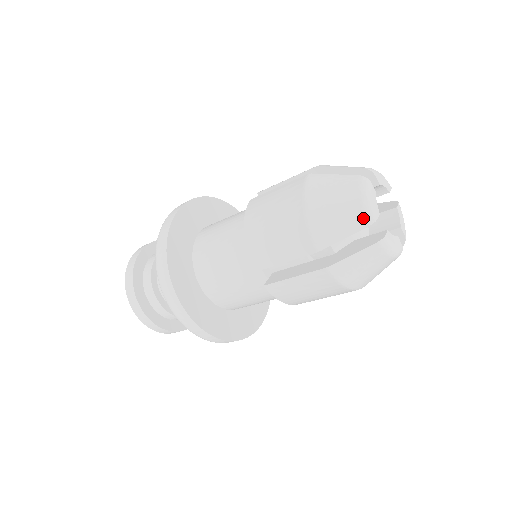
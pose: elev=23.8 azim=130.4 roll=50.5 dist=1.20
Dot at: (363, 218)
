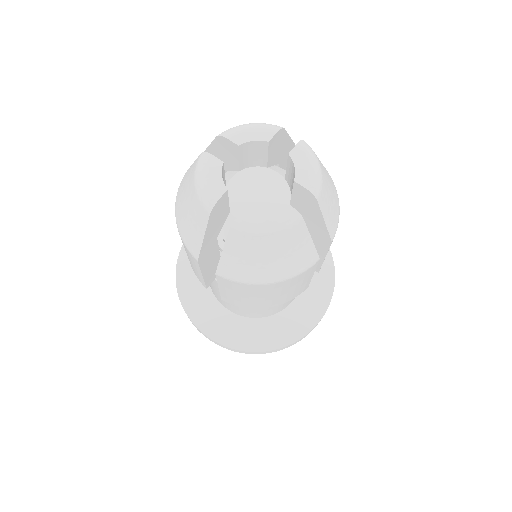
Dot at: (202, 208)
